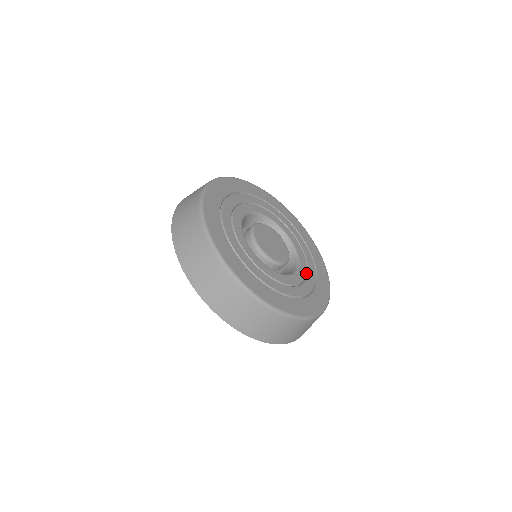
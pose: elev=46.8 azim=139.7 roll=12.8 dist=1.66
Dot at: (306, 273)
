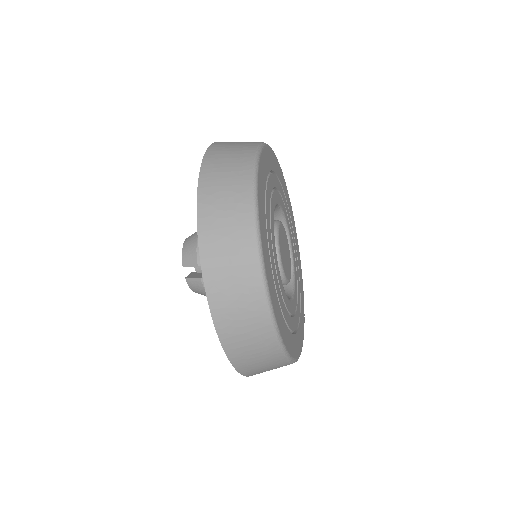
Dot at: occluded
